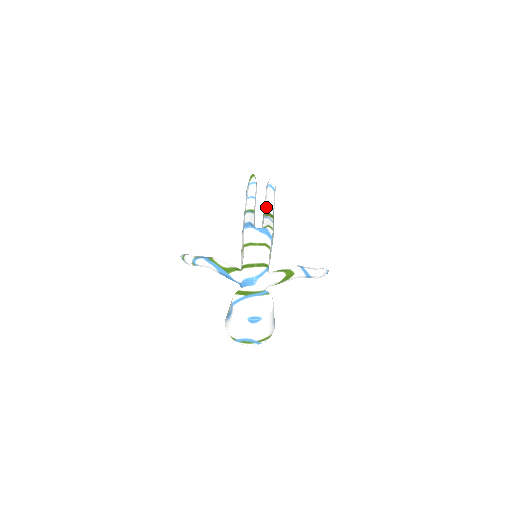
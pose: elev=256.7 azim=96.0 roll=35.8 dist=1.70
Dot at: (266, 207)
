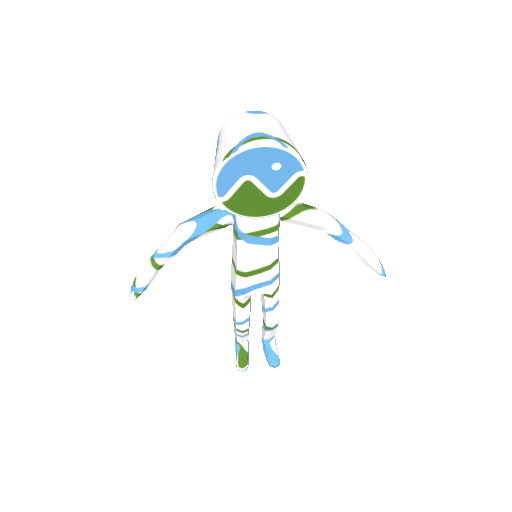
Dot at: occluded
